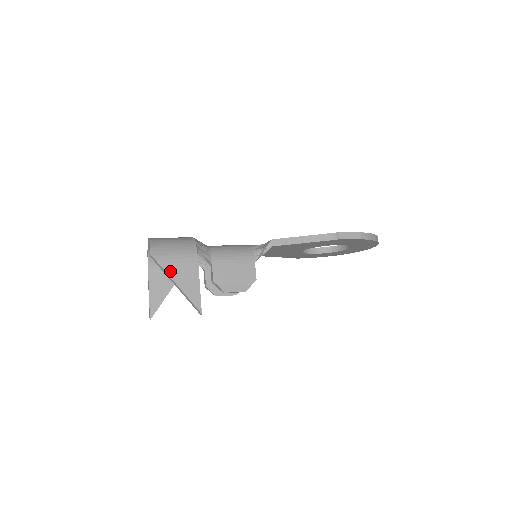
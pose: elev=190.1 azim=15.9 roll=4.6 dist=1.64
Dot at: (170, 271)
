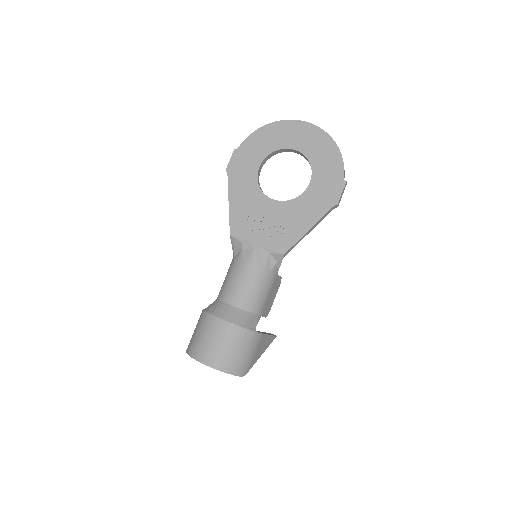
Dot at: (256, 360)
